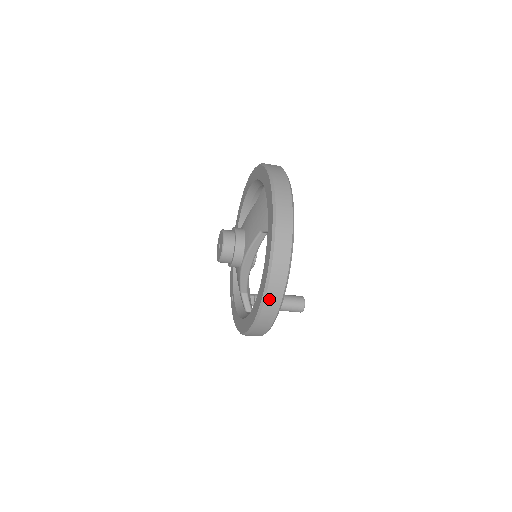
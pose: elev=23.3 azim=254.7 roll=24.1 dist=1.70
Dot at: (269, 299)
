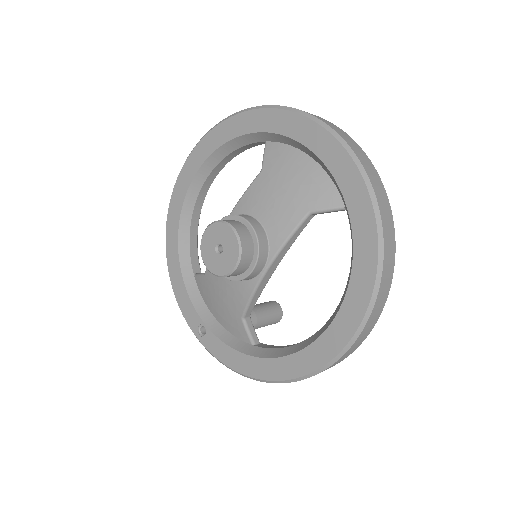
Dot at: (372, 317)
